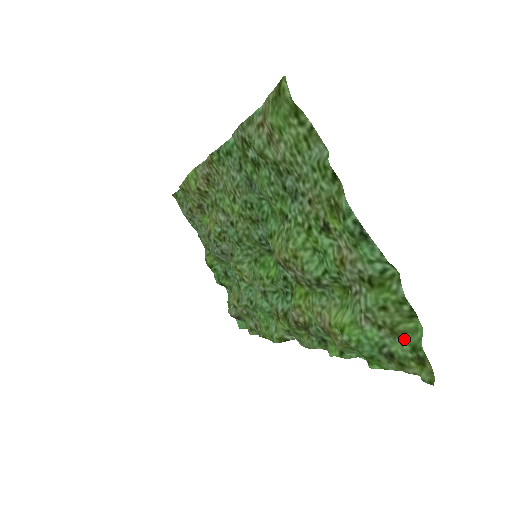
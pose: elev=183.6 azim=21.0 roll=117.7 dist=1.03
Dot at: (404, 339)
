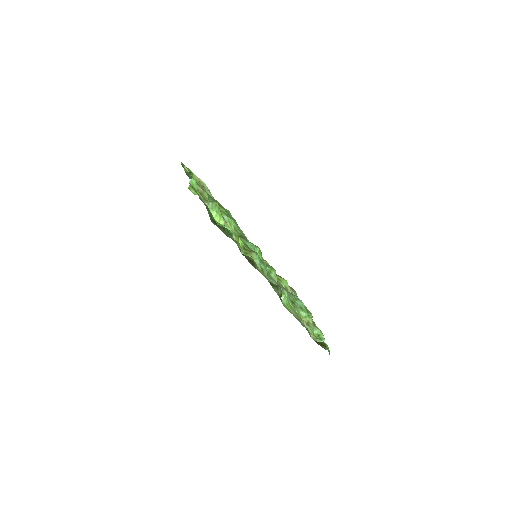
Dot at: (197, 190)
